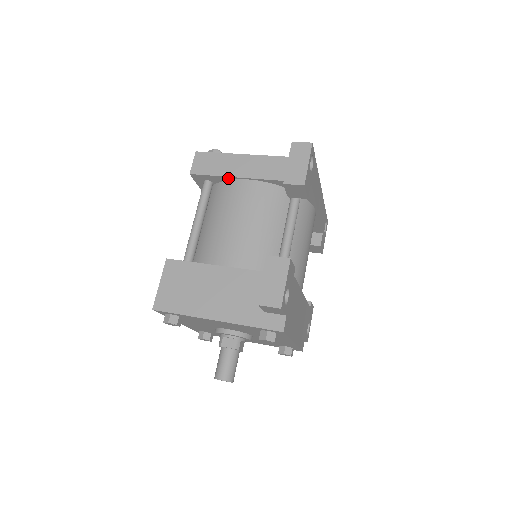
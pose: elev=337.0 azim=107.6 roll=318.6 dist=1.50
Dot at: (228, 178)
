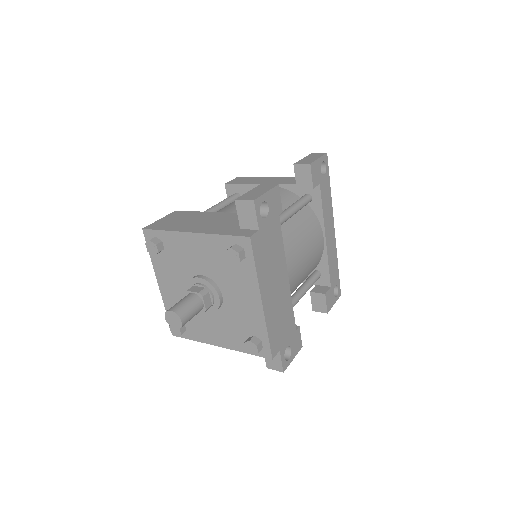
Dot at: (254, 186)
